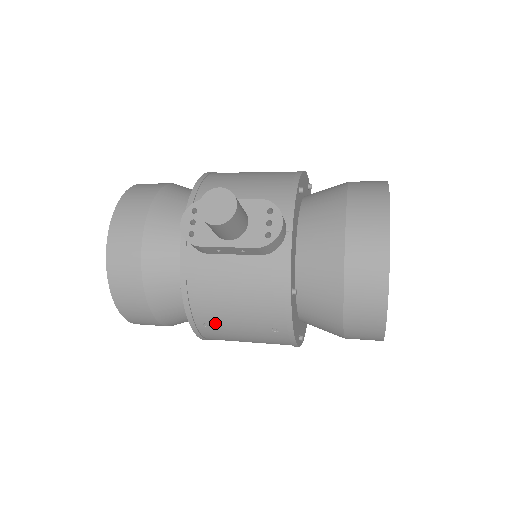
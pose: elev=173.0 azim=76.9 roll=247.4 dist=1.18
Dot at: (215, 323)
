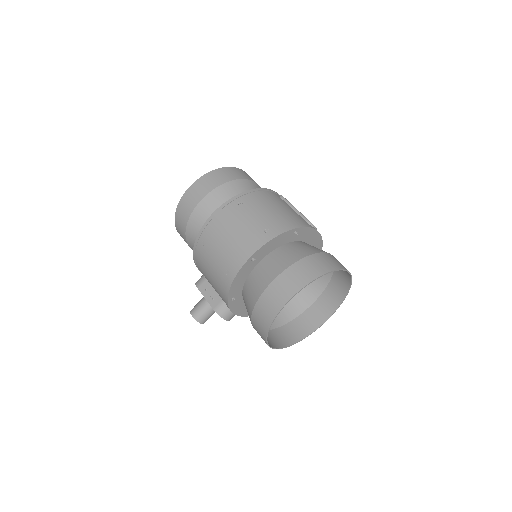
Dot at: occluded
